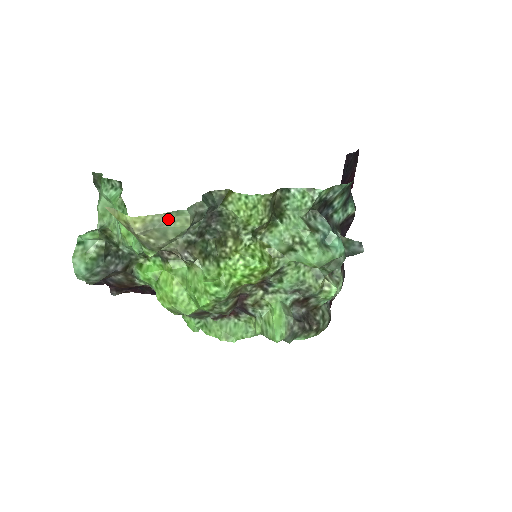
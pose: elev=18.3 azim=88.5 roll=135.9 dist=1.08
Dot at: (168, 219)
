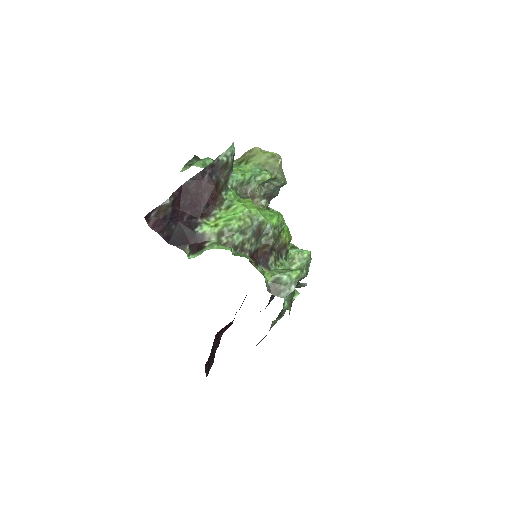
Dot at: (283, 172)
